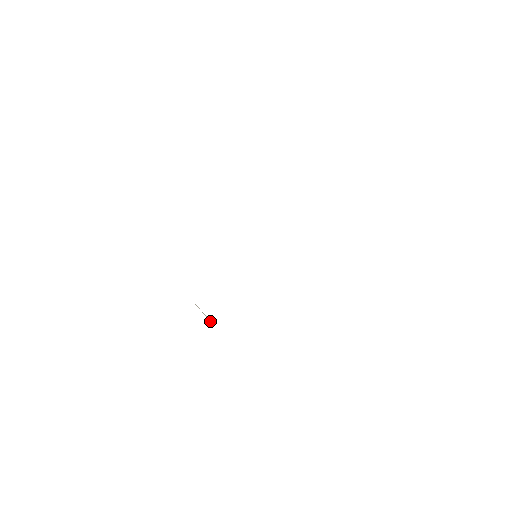
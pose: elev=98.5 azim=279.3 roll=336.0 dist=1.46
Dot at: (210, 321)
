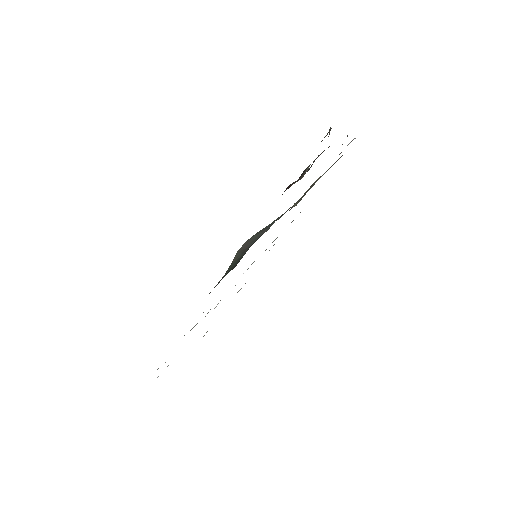
Dot at: occluded
